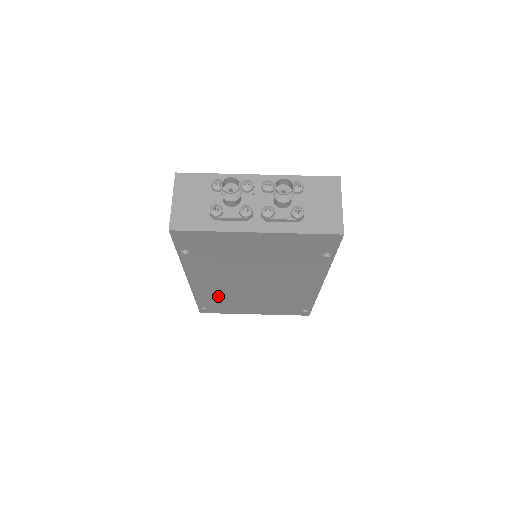
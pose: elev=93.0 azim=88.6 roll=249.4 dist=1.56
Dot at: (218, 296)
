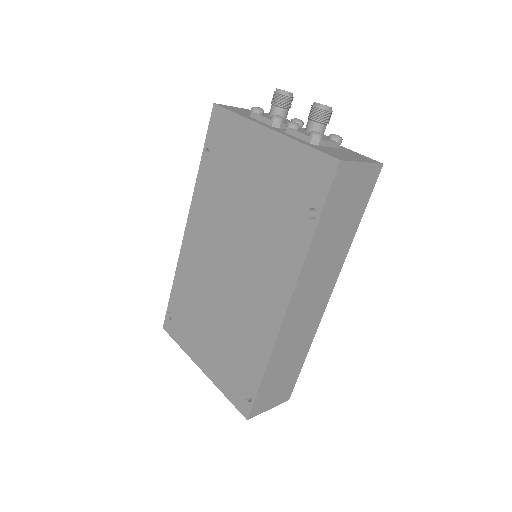
Dot at: (192, 286)
